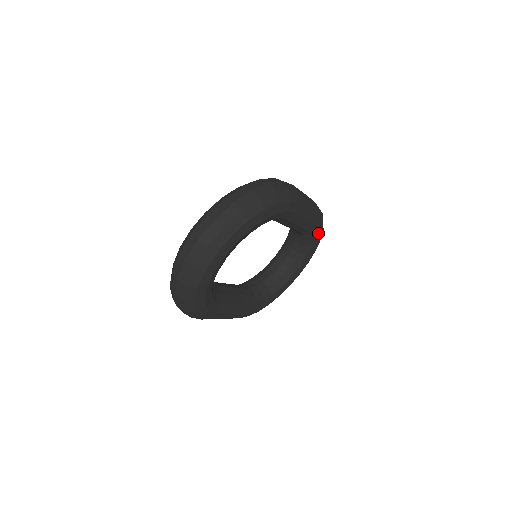
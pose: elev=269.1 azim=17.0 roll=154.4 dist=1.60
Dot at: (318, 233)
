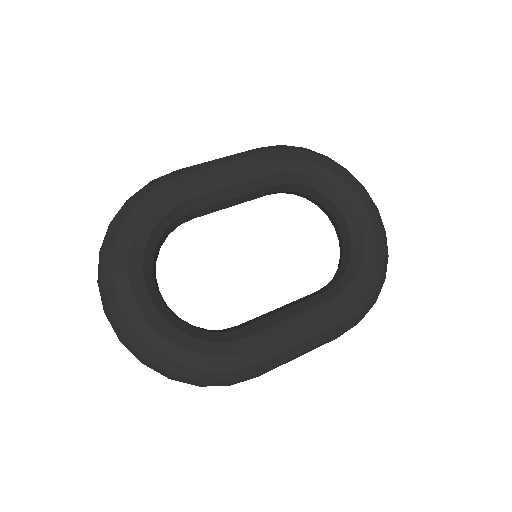
Dot at: (298, 161)
